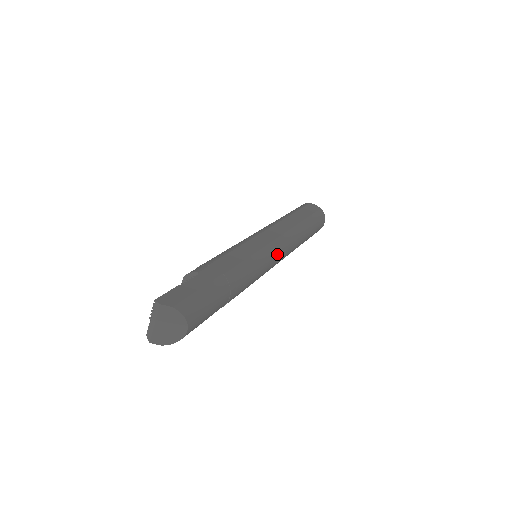
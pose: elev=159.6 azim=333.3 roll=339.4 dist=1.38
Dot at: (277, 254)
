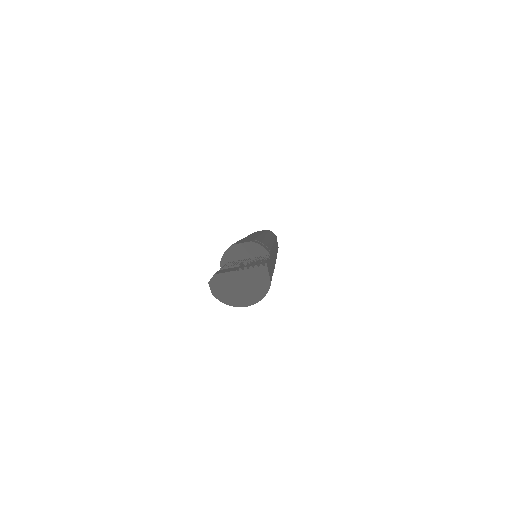
Dot at: occluded
